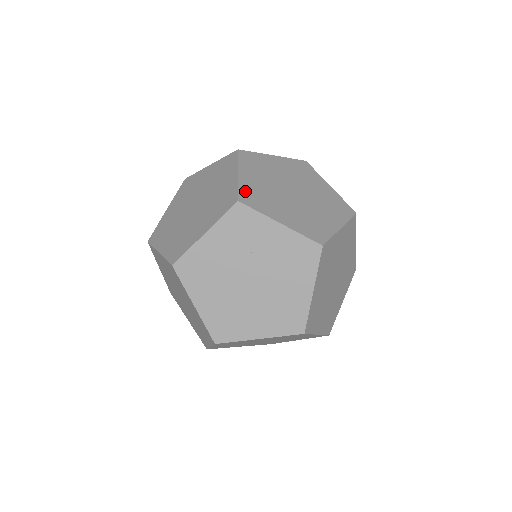
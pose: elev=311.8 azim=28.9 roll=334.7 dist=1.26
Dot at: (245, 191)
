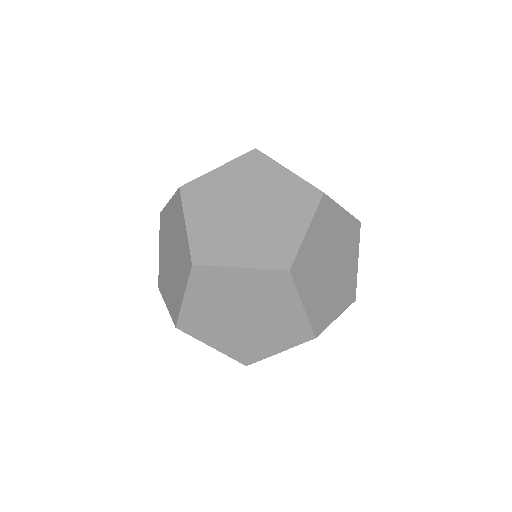
Dot at: (197, 246)
